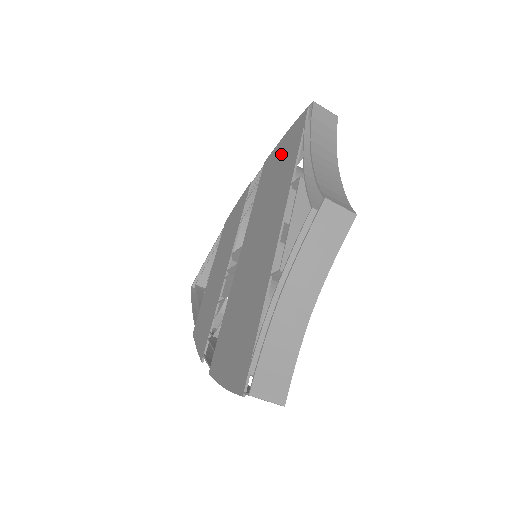
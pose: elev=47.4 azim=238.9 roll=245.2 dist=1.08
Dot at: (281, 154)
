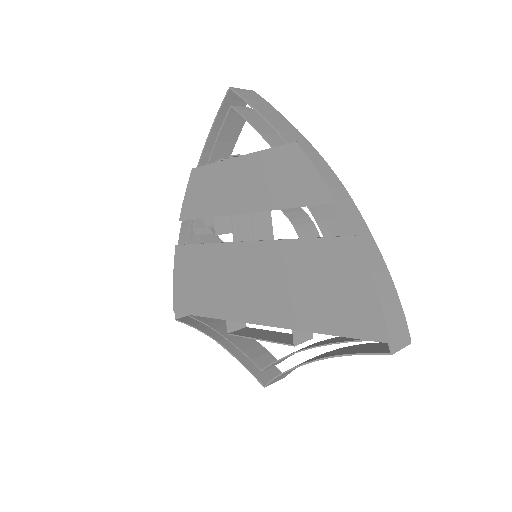
Dot at: (342, 291)
